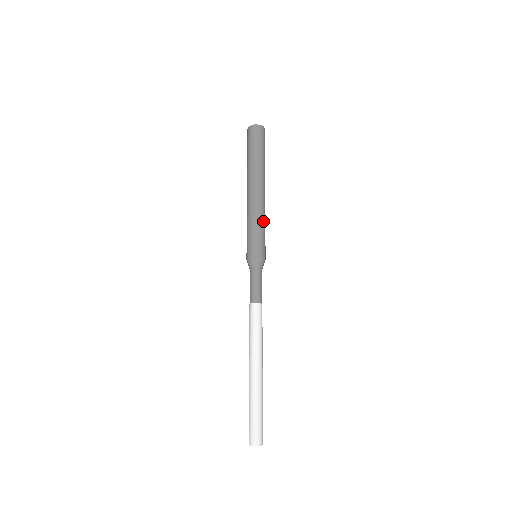
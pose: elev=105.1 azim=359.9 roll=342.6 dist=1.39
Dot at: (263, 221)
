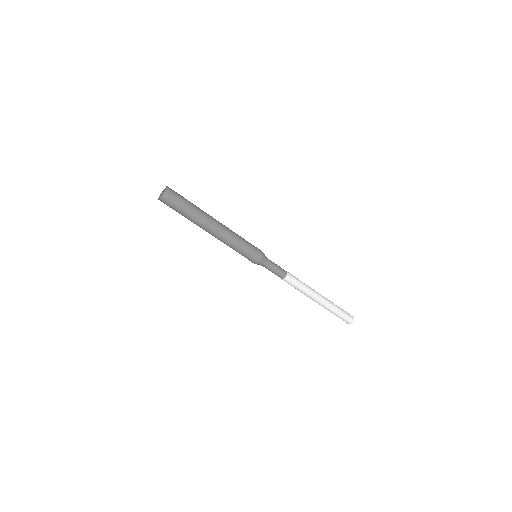
Dot at: (238, 239)
